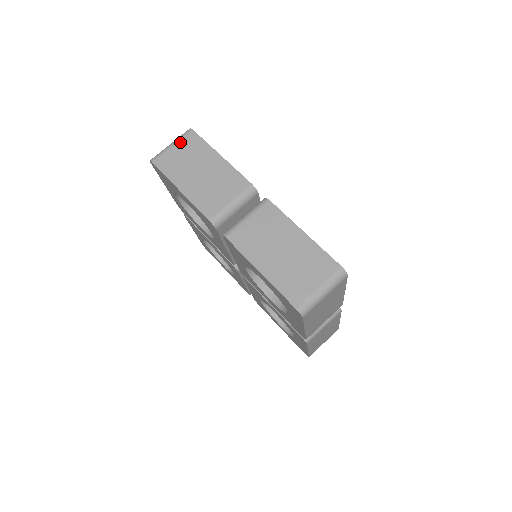
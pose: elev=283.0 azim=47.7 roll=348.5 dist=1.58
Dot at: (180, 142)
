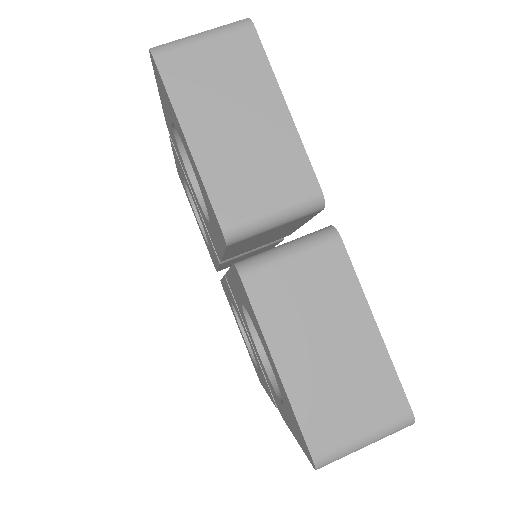
Dot at: (221, 39)
